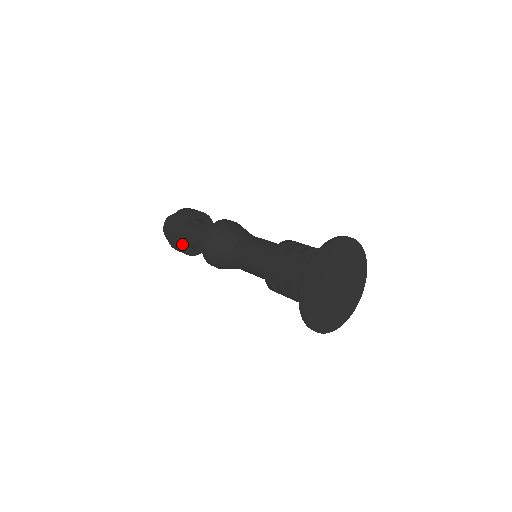
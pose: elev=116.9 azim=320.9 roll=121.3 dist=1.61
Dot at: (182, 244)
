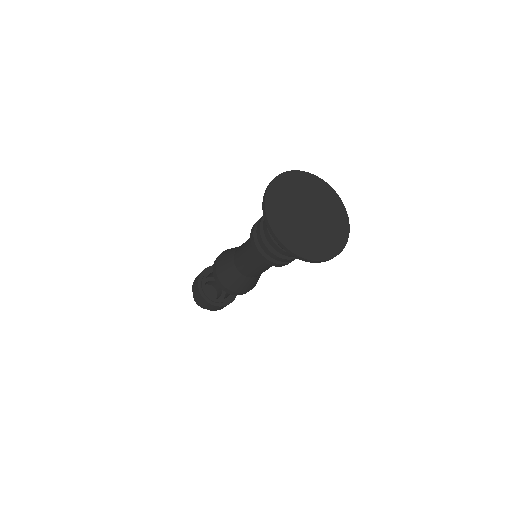
Dot at: (214, 301)
